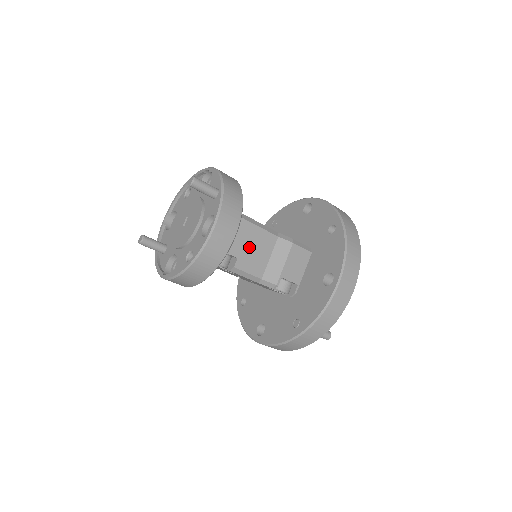
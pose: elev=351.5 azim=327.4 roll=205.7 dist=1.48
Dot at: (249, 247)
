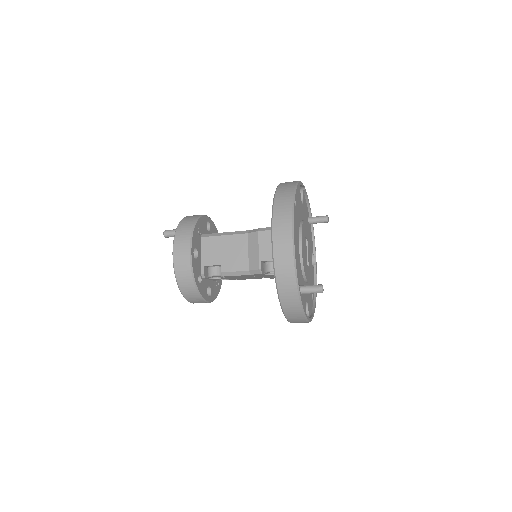
Dot at: (227, 253)
